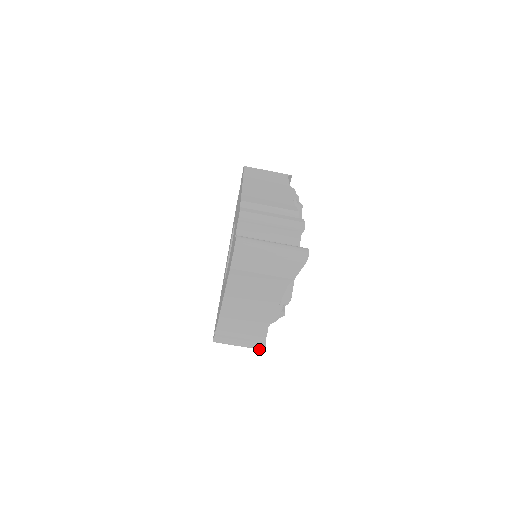
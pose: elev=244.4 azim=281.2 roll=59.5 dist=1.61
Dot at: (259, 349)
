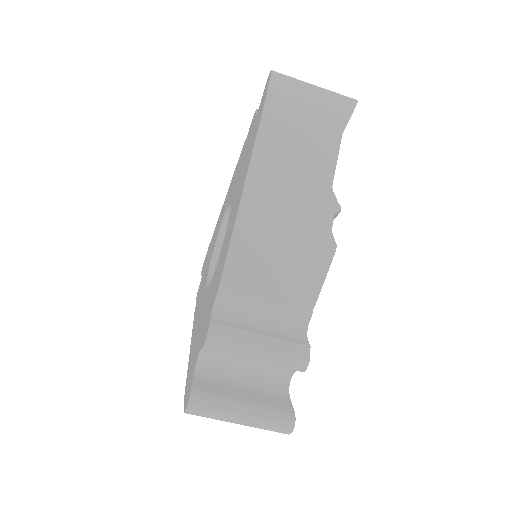
Dot at: occluded
